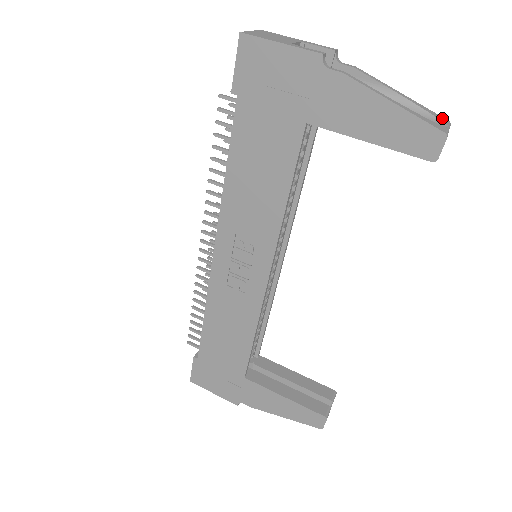
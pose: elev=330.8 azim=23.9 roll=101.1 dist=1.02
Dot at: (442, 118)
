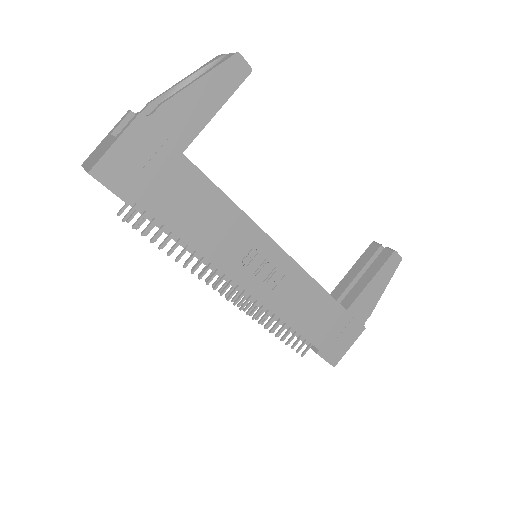
Dot at: (215, 58)
